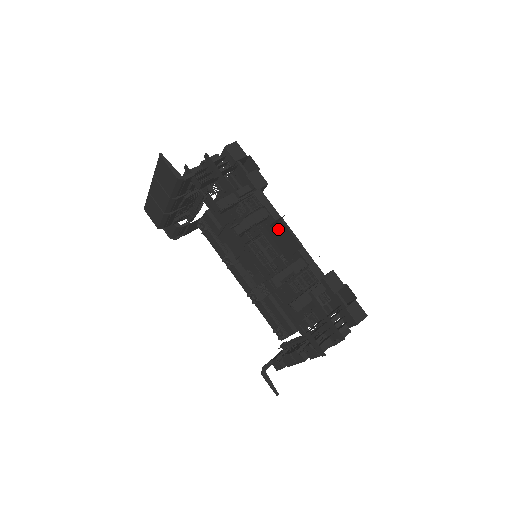
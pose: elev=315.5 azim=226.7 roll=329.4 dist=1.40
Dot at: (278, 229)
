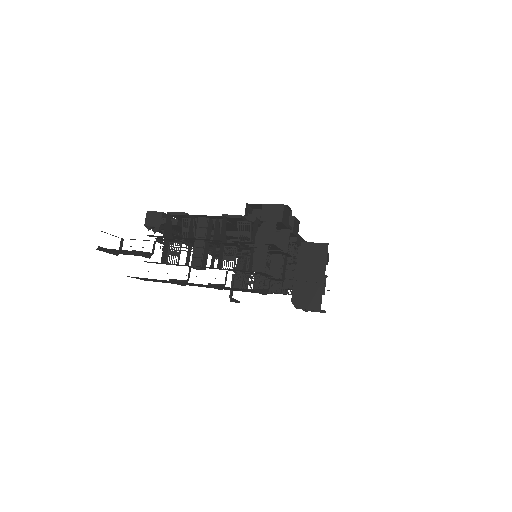
Dot at: occluded
